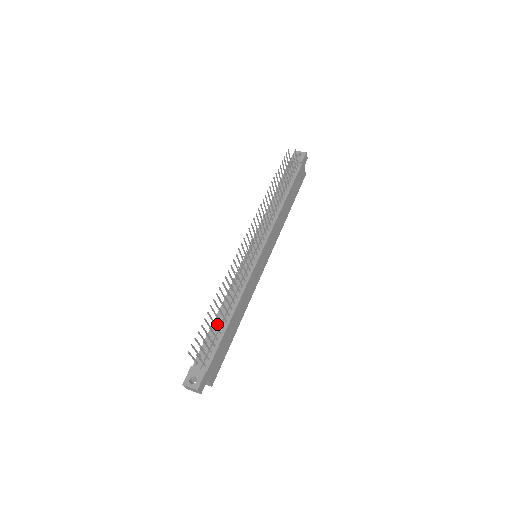
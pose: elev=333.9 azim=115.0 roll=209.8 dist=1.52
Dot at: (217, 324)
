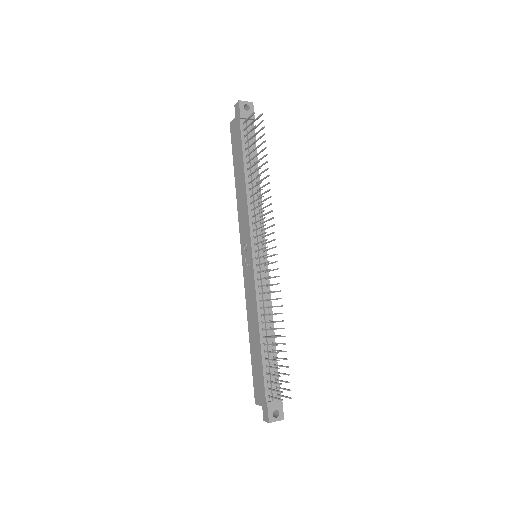
Dot at: (266, 350)
